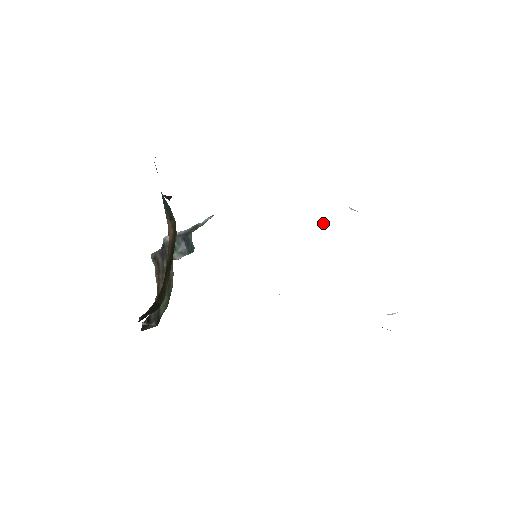
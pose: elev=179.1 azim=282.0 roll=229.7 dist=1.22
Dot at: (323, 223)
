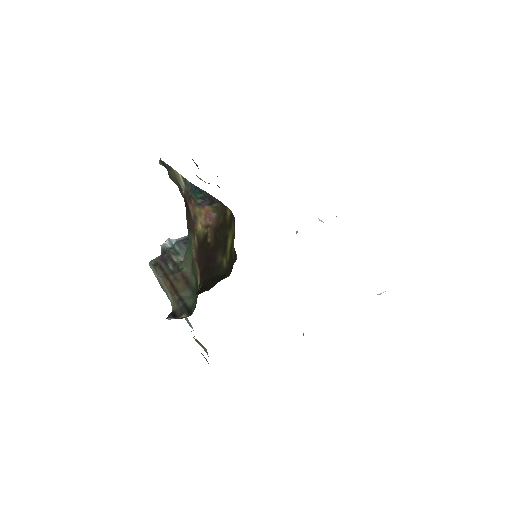
Dot at: occluded
